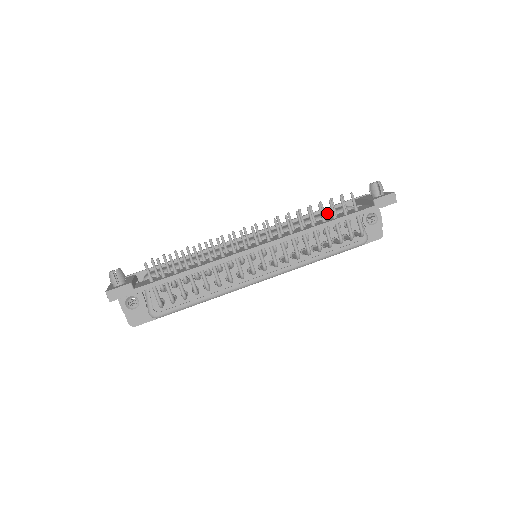
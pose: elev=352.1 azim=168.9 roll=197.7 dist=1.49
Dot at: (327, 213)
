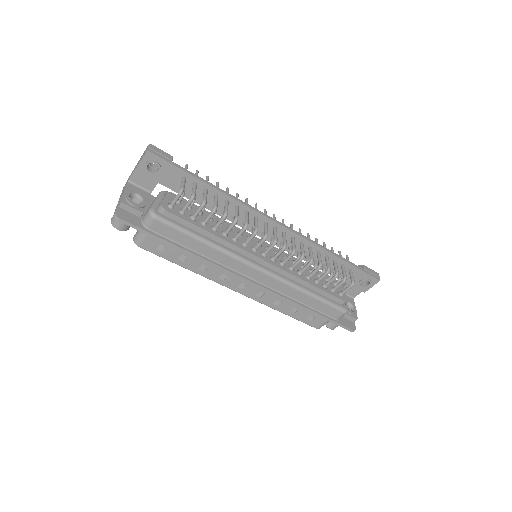
Dot at: occluded
